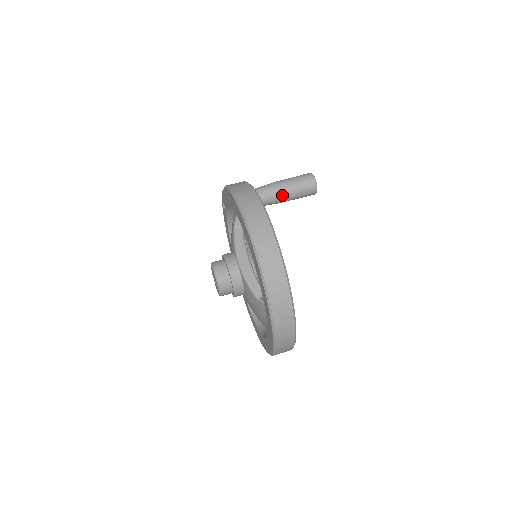
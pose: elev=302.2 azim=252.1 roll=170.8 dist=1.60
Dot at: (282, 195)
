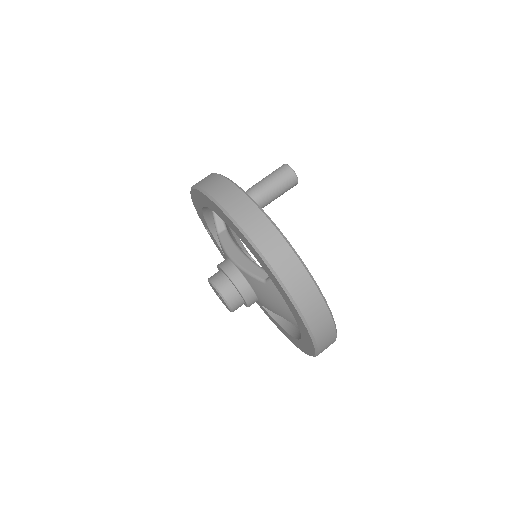
Dot at: (262, 194)
